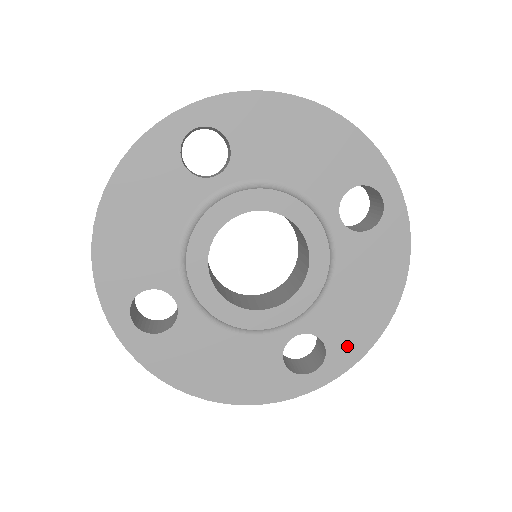
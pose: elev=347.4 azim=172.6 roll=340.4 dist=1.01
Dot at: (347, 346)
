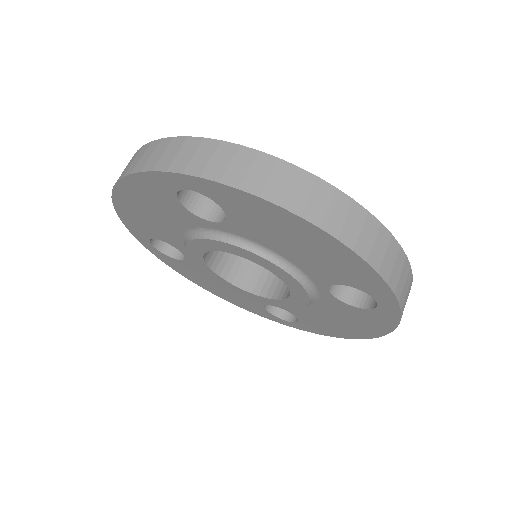
Dot at: (316, 328)
